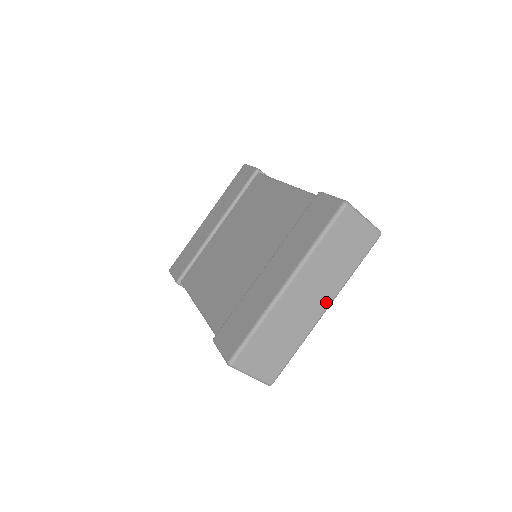
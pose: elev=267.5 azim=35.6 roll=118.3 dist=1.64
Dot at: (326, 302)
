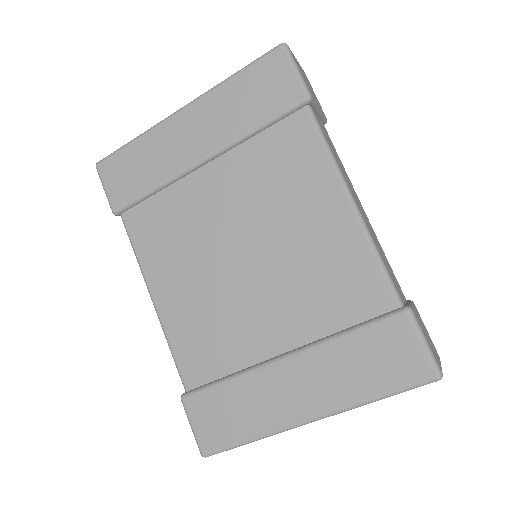
Dot at: occluded
